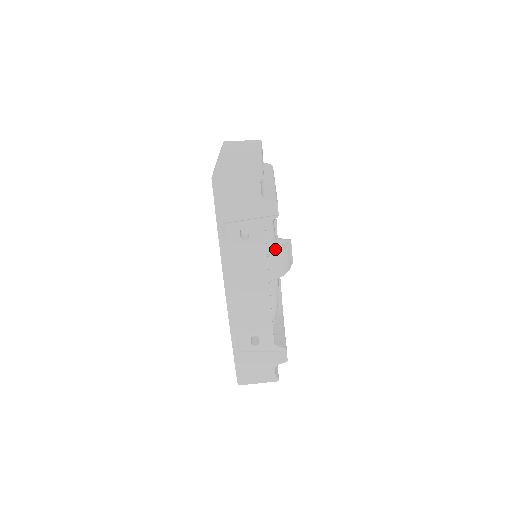
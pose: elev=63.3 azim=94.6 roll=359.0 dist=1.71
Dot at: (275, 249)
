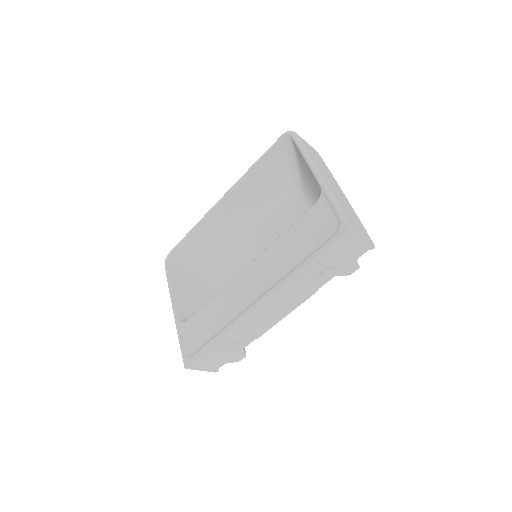
Dot at: occluded
